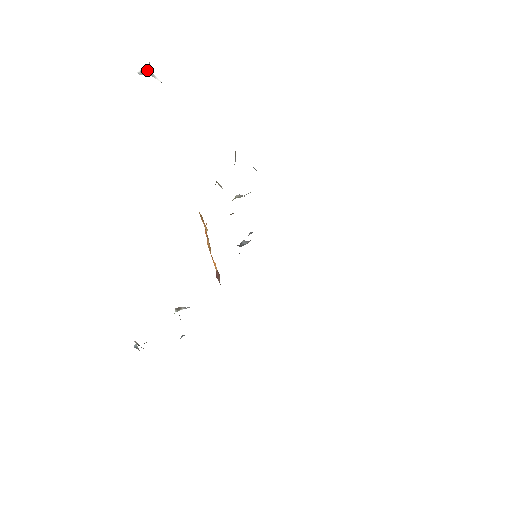
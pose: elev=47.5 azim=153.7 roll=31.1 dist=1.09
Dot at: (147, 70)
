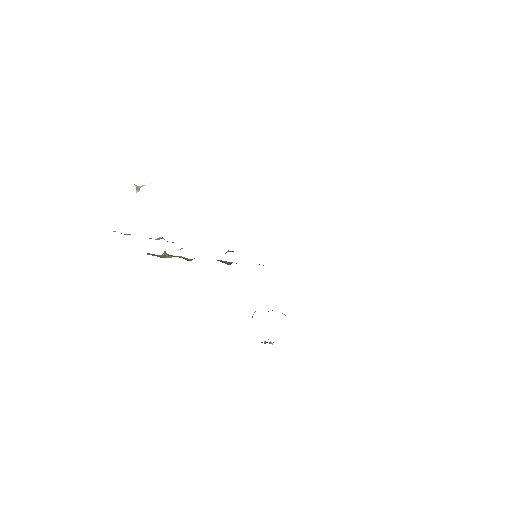
Dot at: (137, 187)
